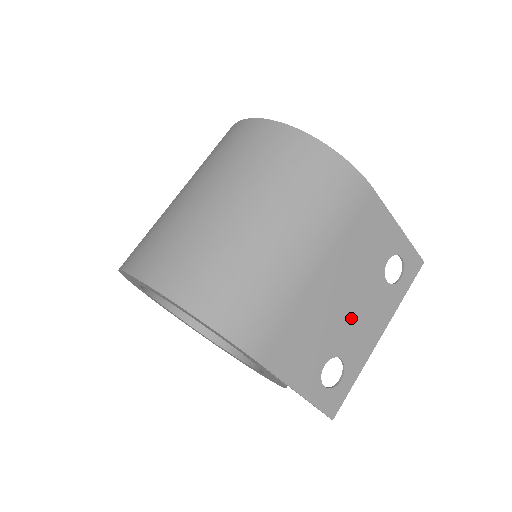
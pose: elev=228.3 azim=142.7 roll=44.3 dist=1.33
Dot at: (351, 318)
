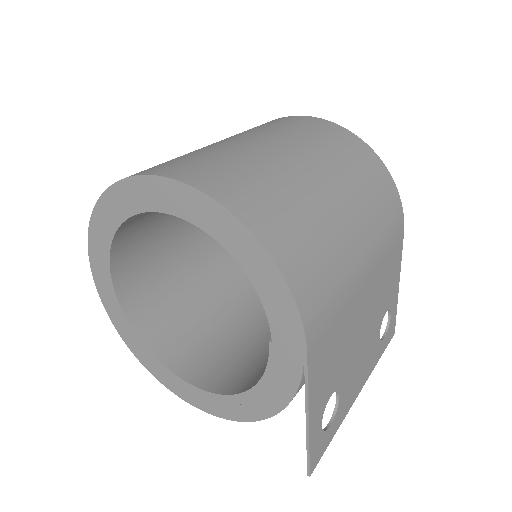
Dot at: (357, 353)
